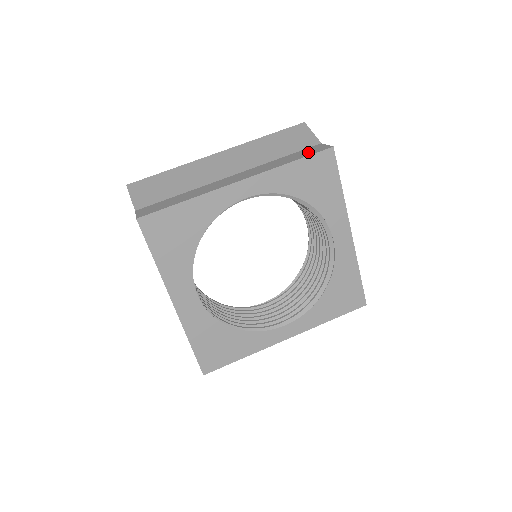
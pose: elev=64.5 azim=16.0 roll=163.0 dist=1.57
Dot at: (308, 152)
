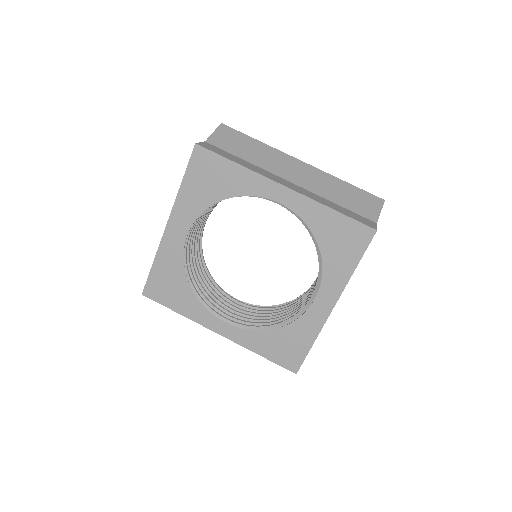
Dot at: (357, 217)
